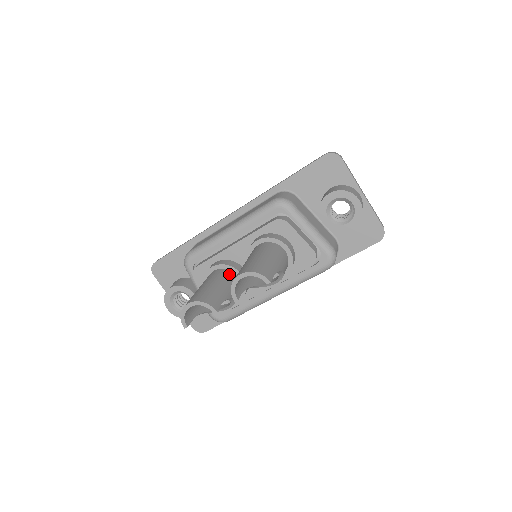
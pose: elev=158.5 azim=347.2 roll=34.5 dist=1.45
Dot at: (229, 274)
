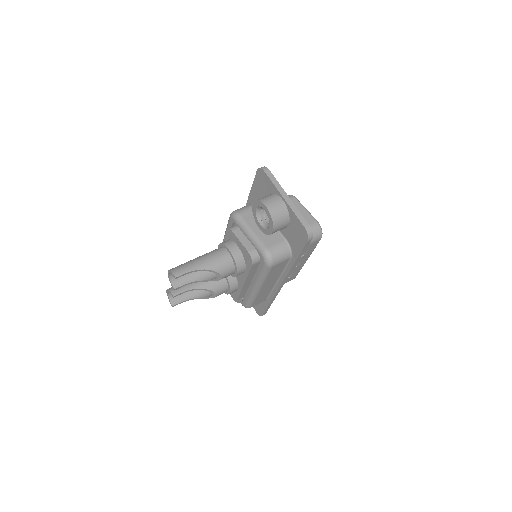
Dot at: occluded
